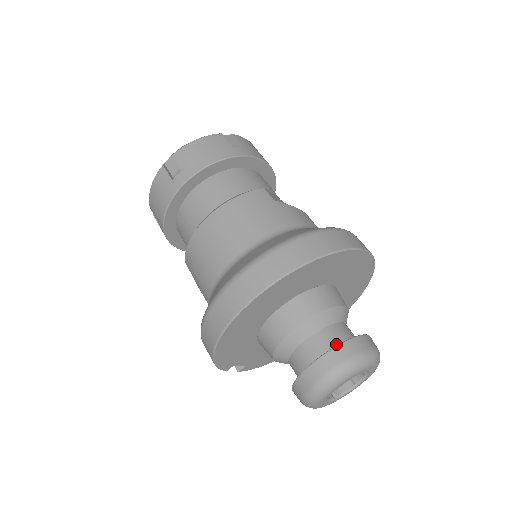
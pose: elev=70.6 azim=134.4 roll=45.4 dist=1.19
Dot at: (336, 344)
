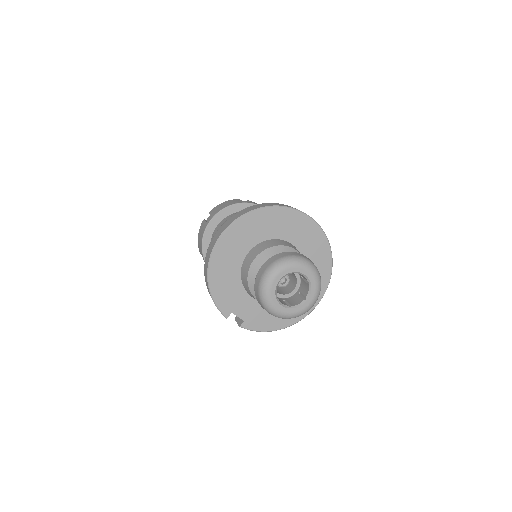
Dot at: occluded
